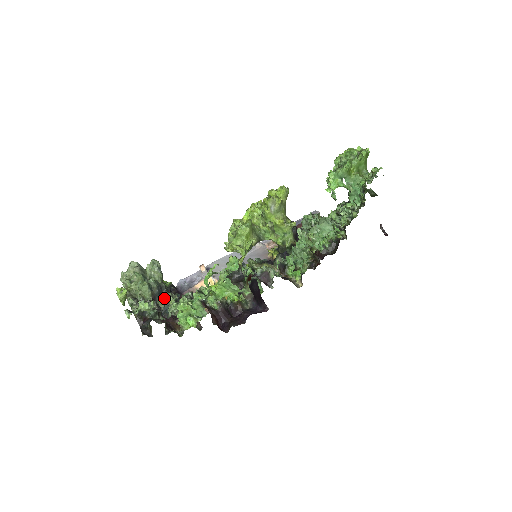
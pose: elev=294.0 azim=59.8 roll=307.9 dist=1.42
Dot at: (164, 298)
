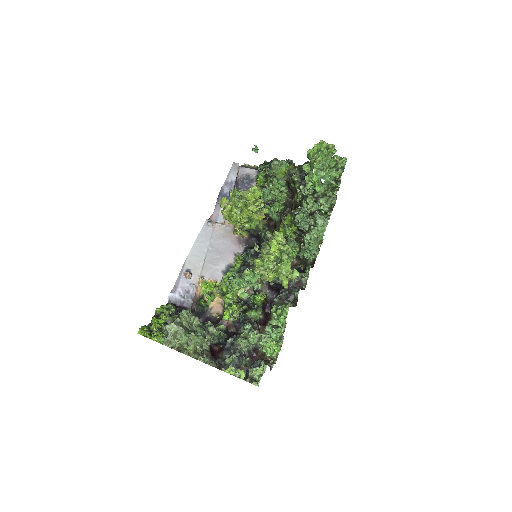
Dot at: (207, 332)
